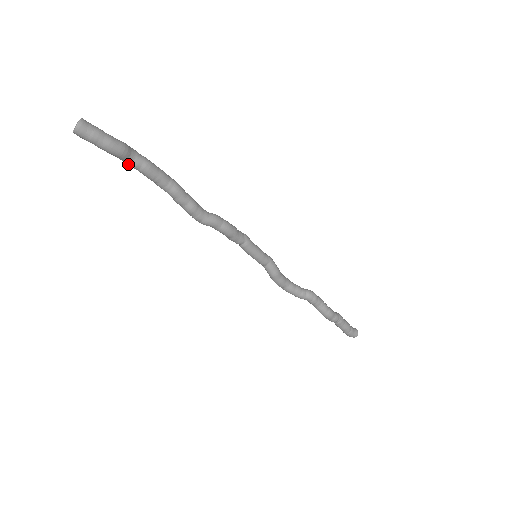
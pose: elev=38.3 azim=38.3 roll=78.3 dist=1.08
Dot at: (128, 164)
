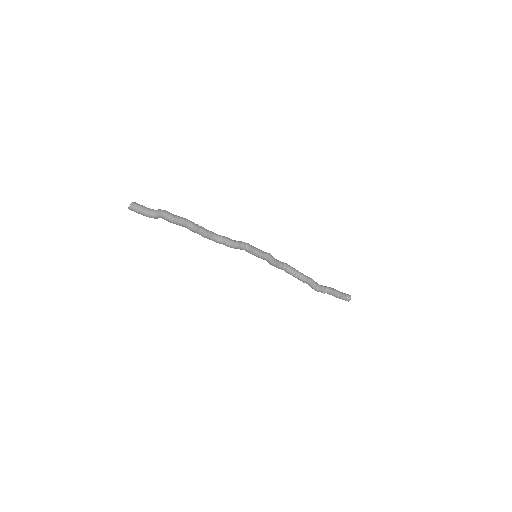
Dot at: occluded
